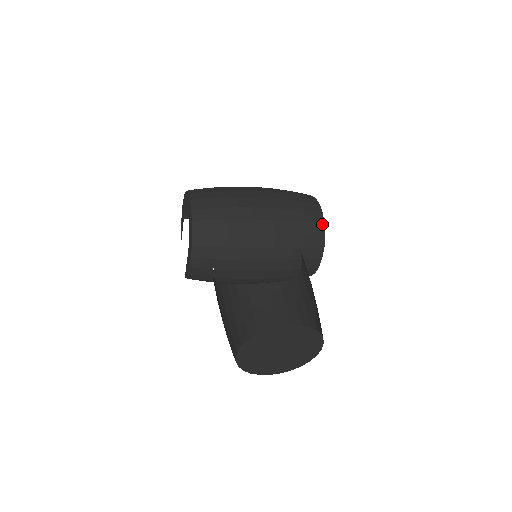
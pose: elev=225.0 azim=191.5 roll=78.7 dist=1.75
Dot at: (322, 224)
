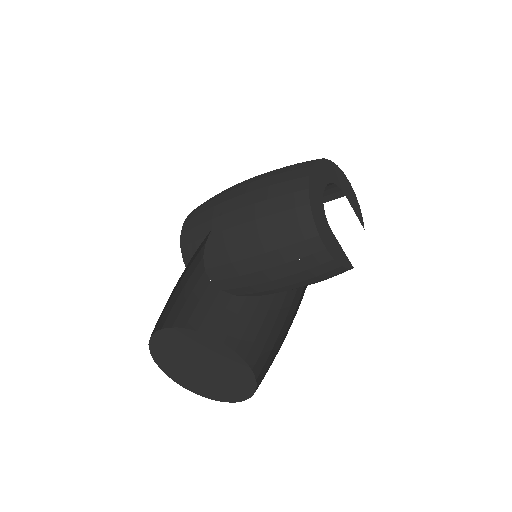
Dot at: (305, 190)
